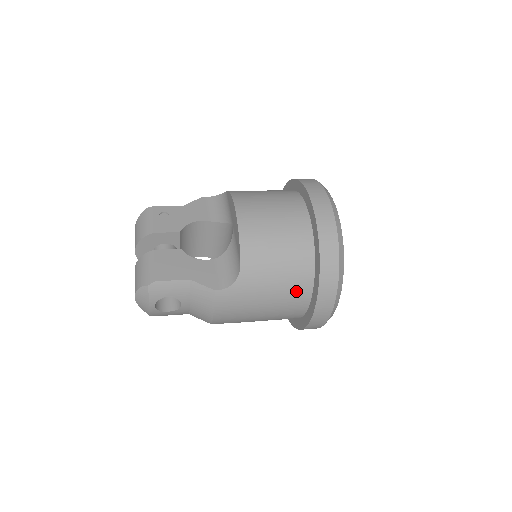
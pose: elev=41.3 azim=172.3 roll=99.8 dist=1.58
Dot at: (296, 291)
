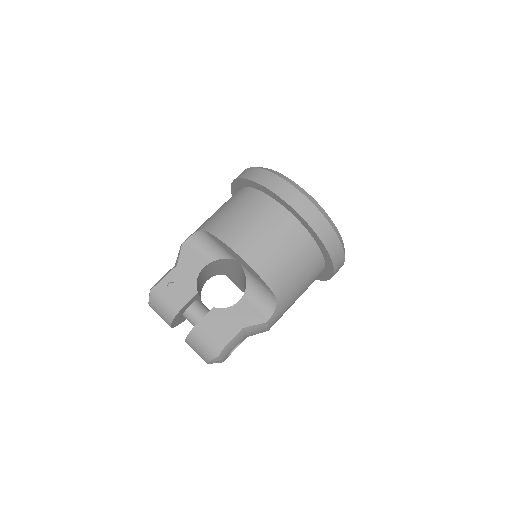
Dot at: (315, 273)
